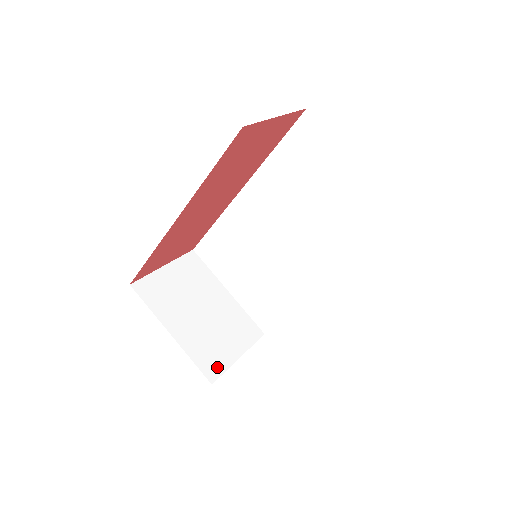
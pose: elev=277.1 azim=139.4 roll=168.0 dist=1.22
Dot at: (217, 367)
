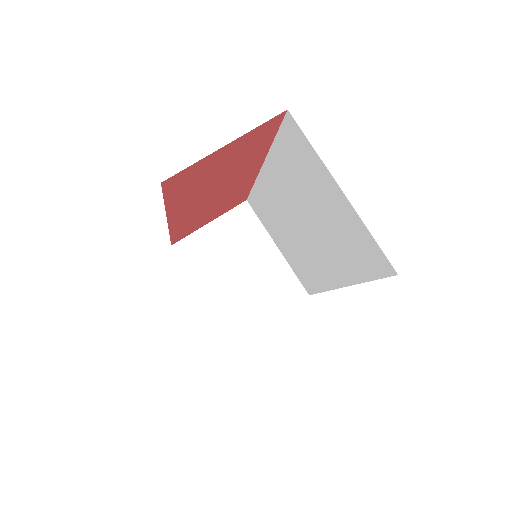
Dot at: (245, 329)
